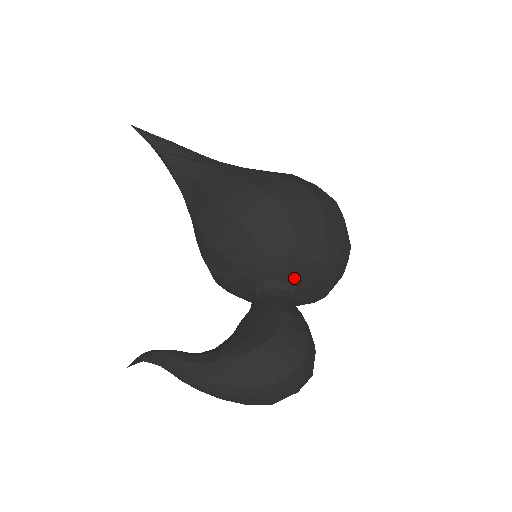
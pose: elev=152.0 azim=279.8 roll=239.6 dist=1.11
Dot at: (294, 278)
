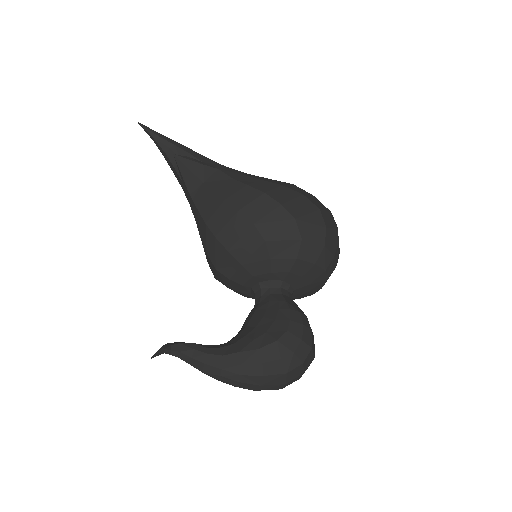
Dot at: (296, 279)
